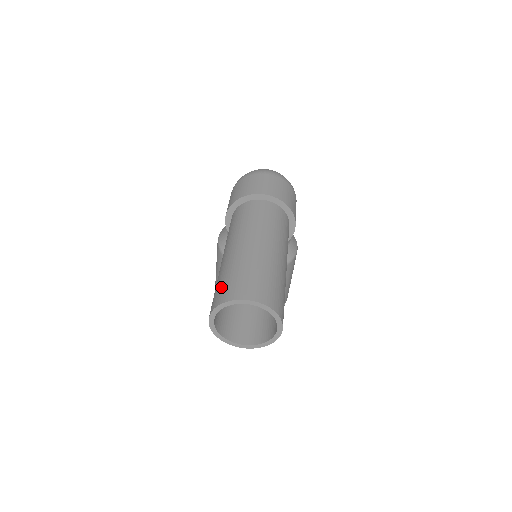
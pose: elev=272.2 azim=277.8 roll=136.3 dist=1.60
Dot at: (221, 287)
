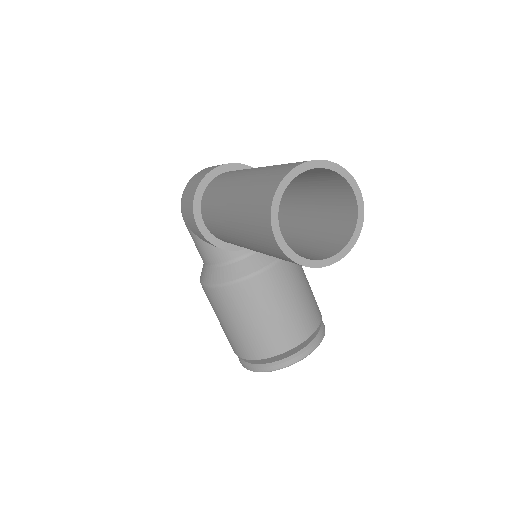
Dot at: (256, 201)
